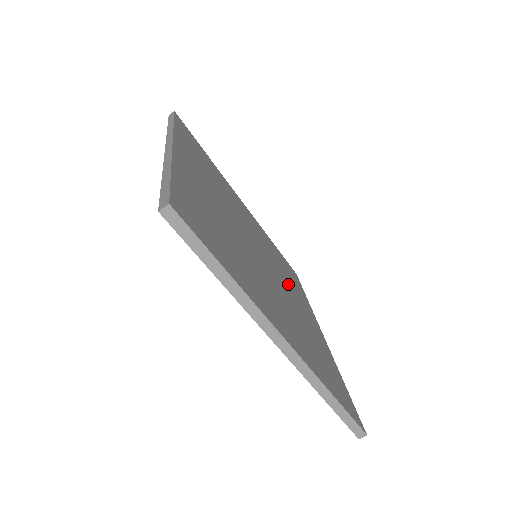
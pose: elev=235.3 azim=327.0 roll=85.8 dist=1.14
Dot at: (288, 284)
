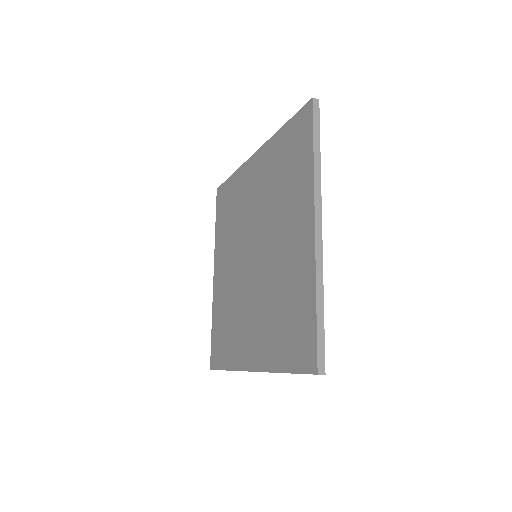
Dot at: occluded
